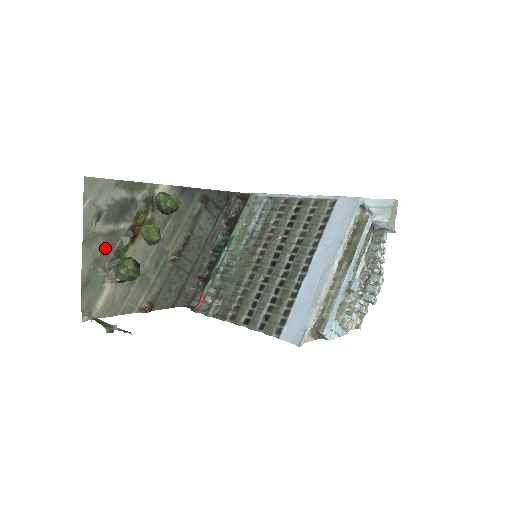
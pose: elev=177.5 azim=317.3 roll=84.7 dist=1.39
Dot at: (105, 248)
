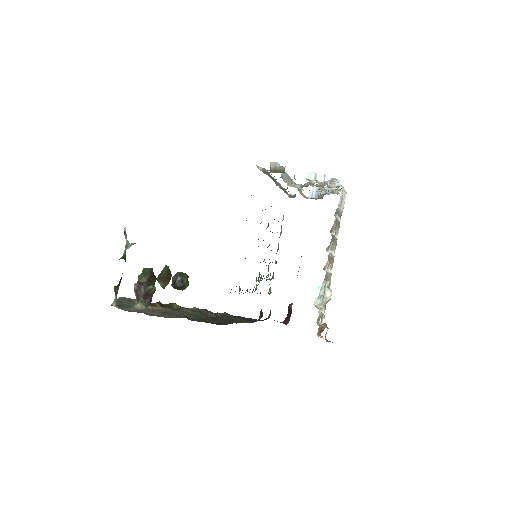
Dot at: occluded
